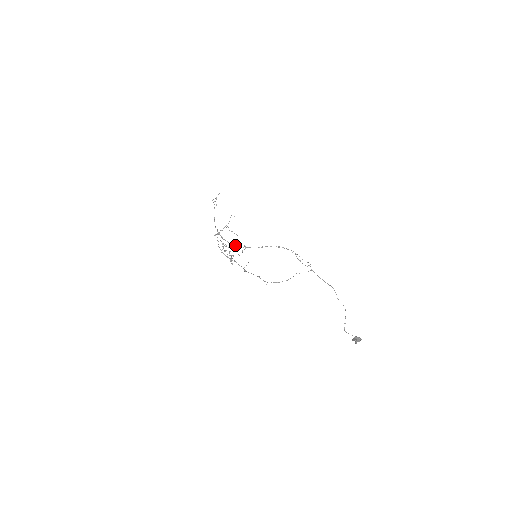
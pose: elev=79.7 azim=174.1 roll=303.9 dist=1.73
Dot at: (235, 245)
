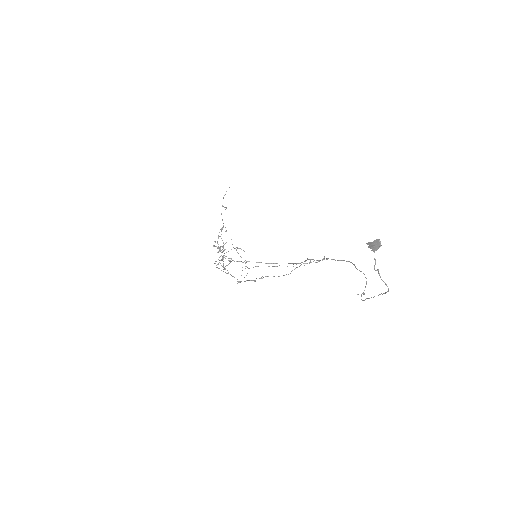
Dot at: occluded
